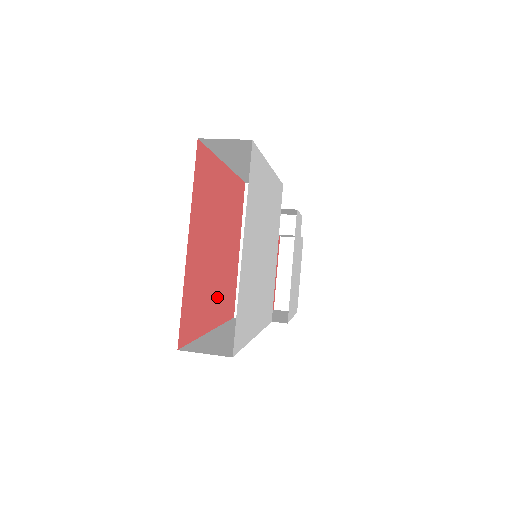
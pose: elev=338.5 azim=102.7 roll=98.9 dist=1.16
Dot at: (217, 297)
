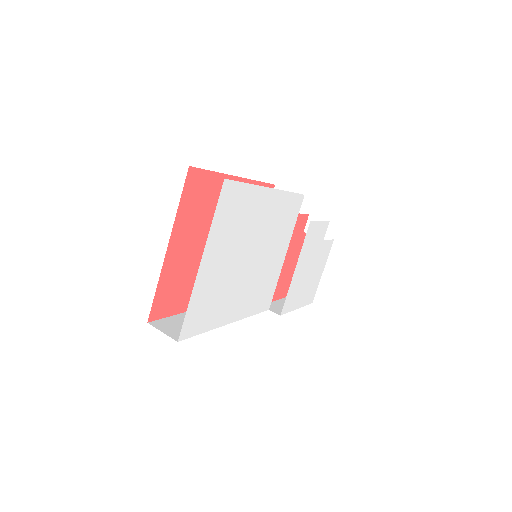
Dot at: occluded
